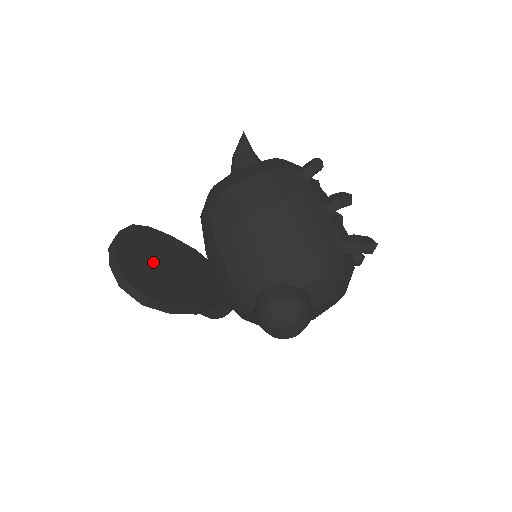
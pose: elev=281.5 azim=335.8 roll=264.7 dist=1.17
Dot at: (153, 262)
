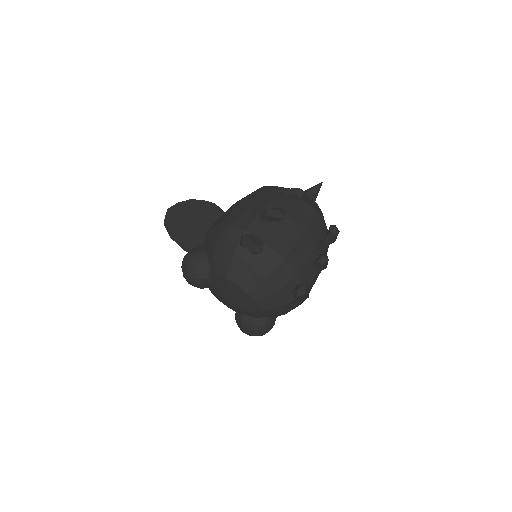
Dot at: (195, 217)
